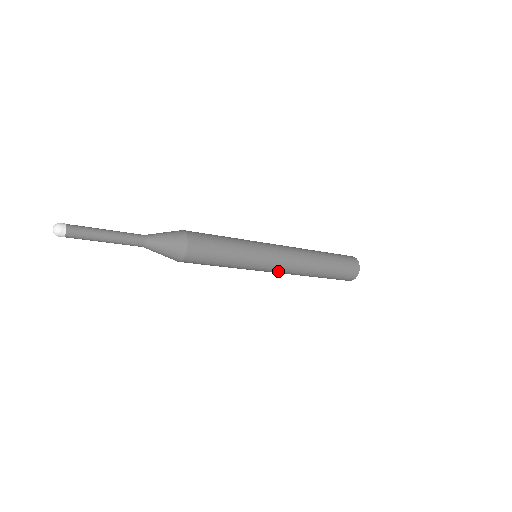
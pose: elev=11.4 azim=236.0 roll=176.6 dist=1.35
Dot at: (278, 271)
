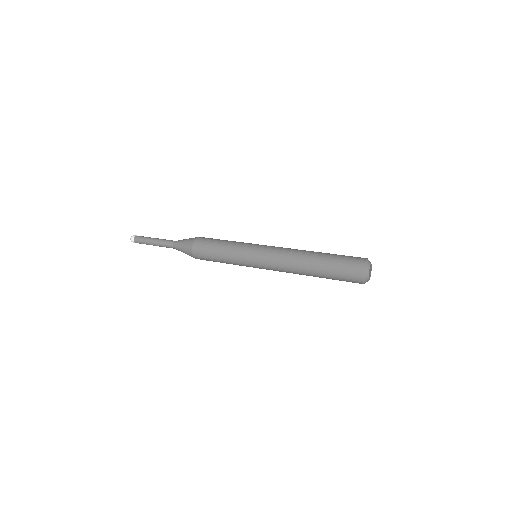
Dot at: occluded
